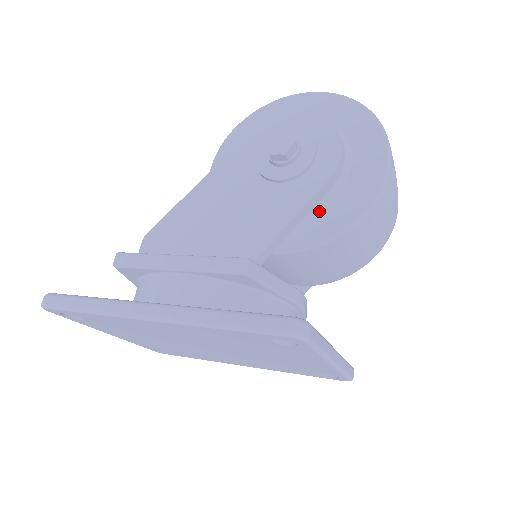
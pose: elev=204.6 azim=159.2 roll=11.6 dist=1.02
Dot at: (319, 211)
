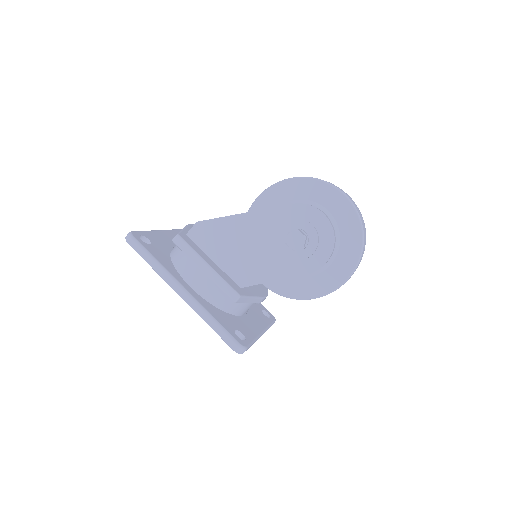
Dot at: (295, 279)
